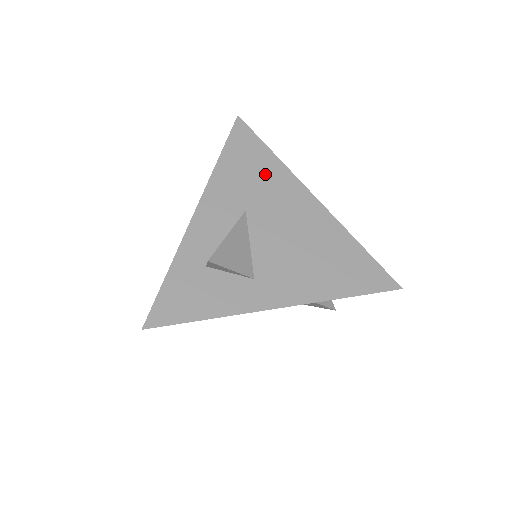
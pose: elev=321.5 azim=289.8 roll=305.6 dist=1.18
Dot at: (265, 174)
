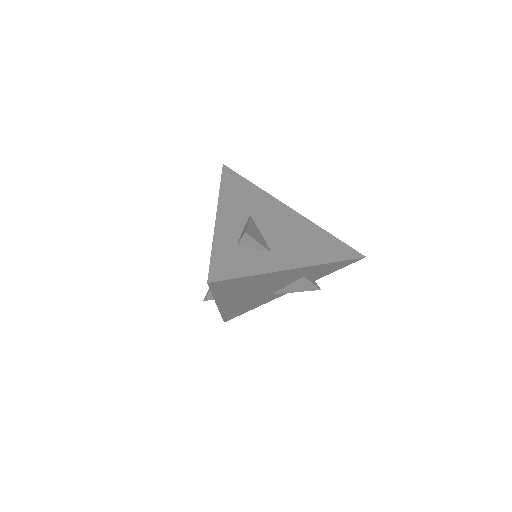
Dot at: (254, 195)
